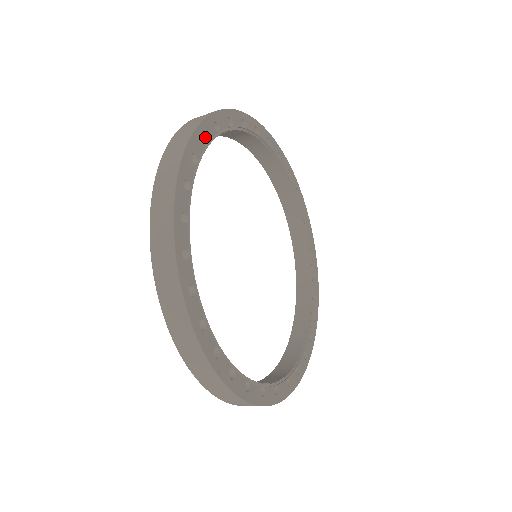
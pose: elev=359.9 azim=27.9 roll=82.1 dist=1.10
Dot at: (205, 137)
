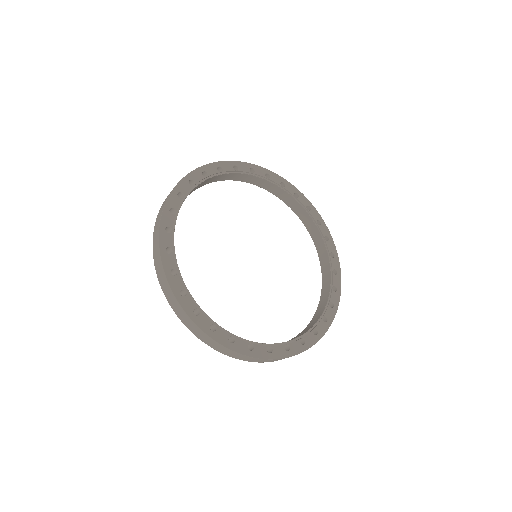
Dot at: (174, 209)
